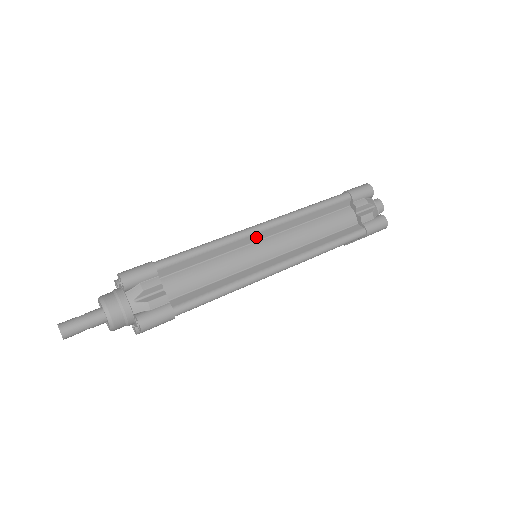
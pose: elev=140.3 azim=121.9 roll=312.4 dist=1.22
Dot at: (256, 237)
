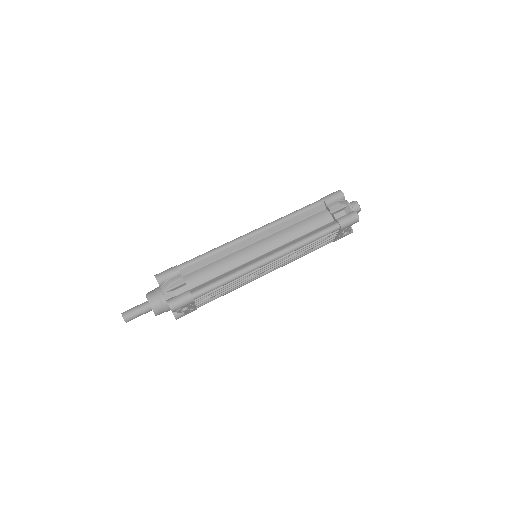
Dot at: (250, 241)
